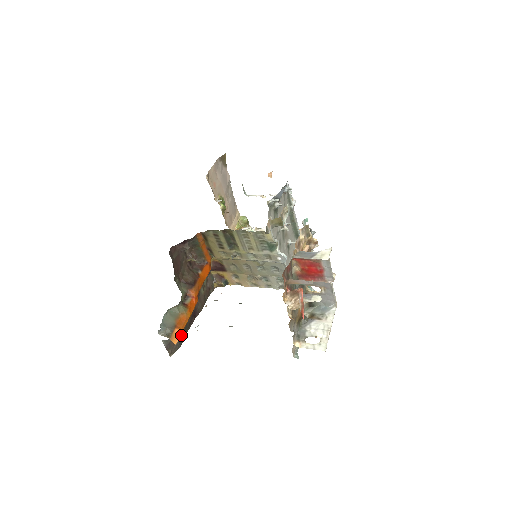
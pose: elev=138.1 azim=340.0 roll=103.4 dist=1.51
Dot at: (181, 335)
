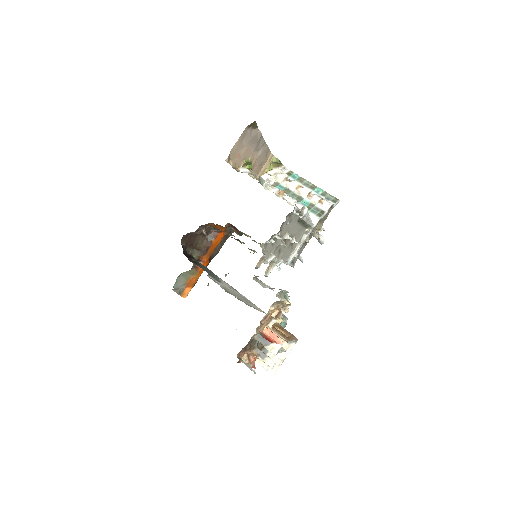
Dot at: occluded
